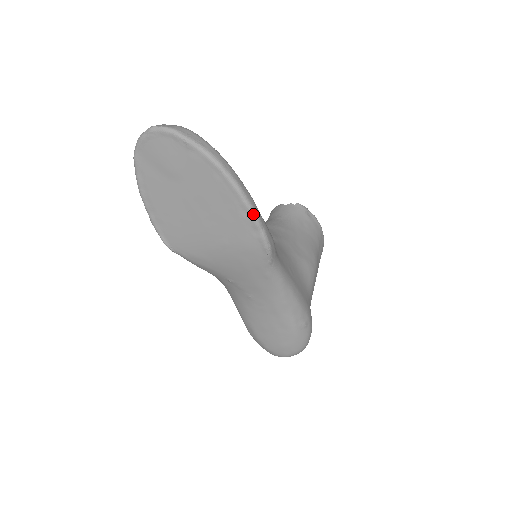
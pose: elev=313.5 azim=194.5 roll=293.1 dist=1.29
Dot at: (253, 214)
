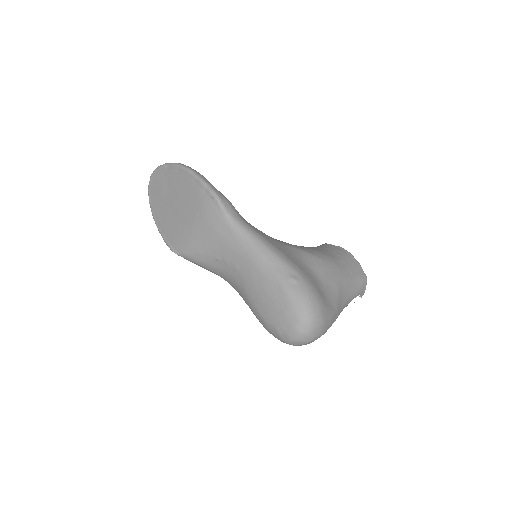
Dot at: (199, 179)
